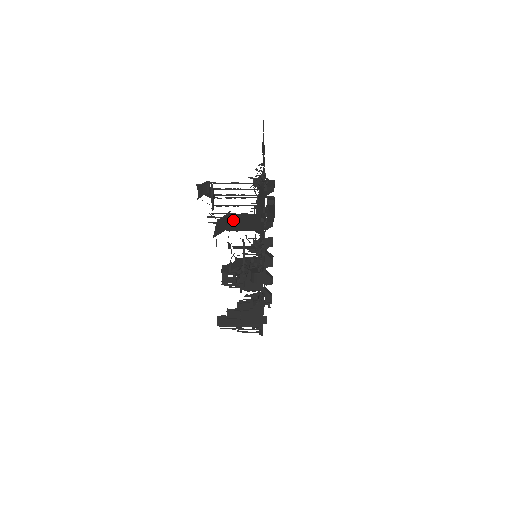
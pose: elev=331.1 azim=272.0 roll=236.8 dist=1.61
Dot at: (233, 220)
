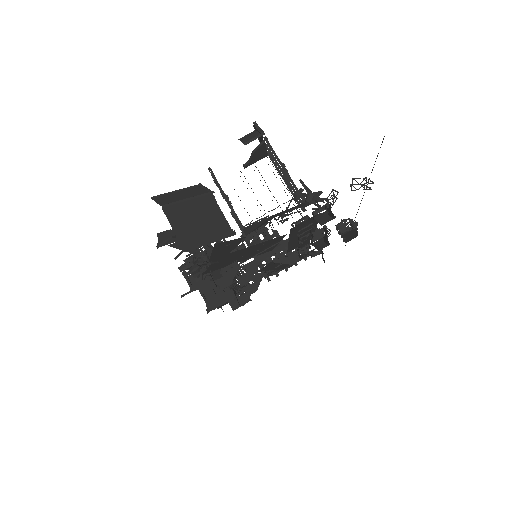
Dot at: (195, 205)
